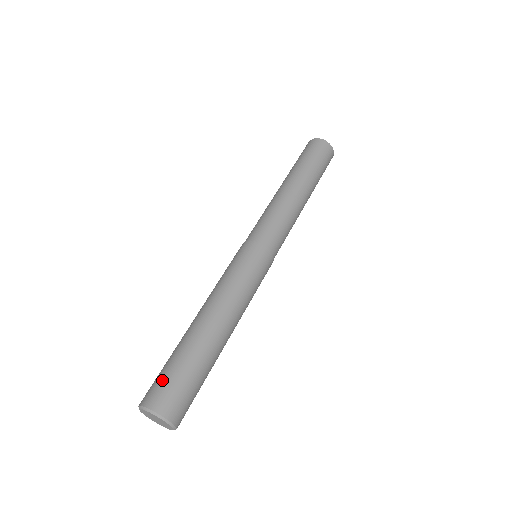
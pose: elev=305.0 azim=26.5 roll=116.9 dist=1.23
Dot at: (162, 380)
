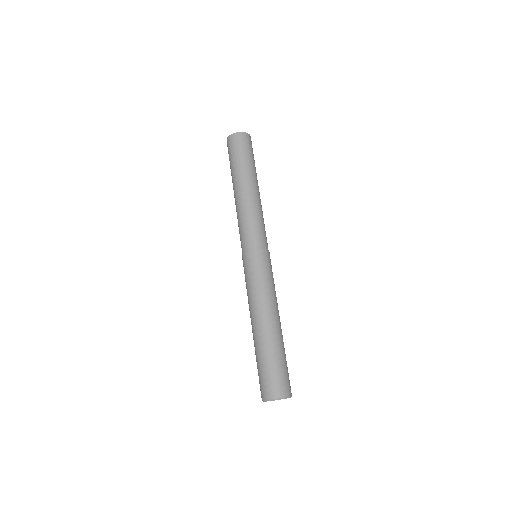
Dot at: (270, 378)
